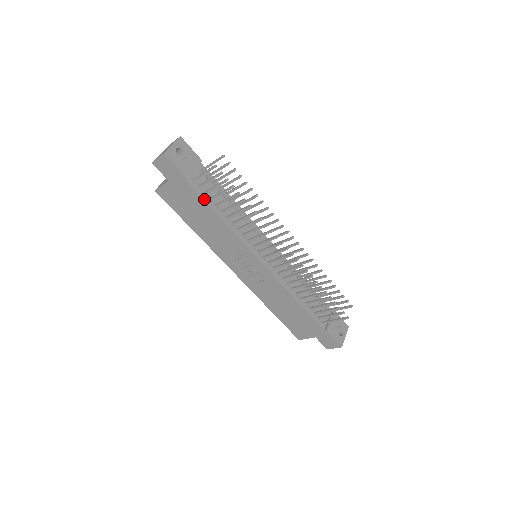
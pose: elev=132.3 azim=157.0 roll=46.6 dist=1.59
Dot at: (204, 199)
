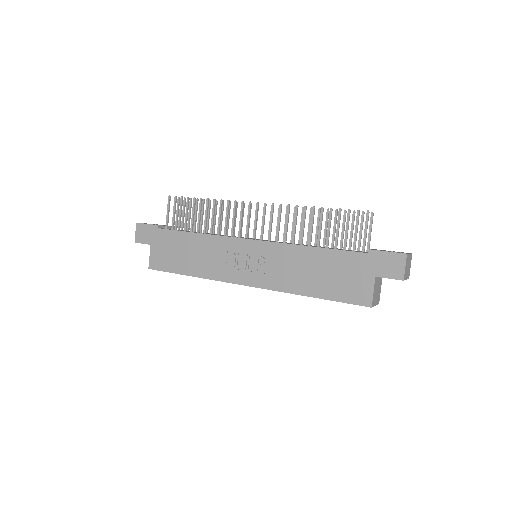
Dot at: (178, 231)
